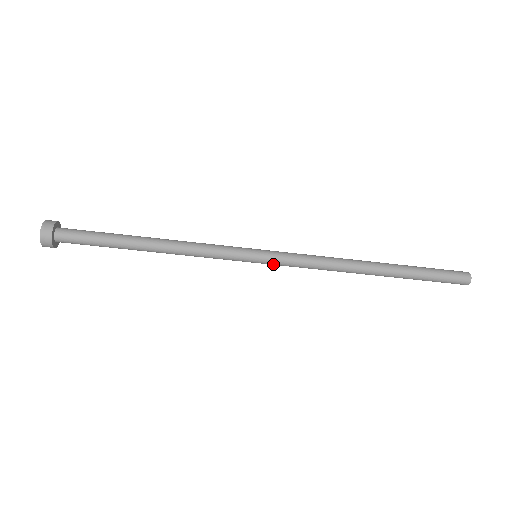
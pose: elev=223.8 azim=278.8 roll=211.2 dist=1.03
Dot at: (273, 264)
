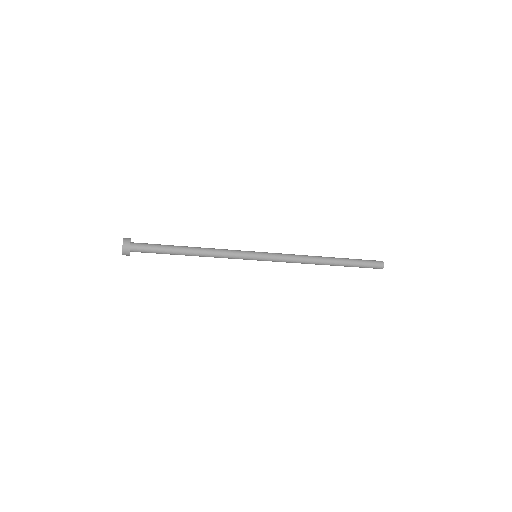
Dot at: occluded
